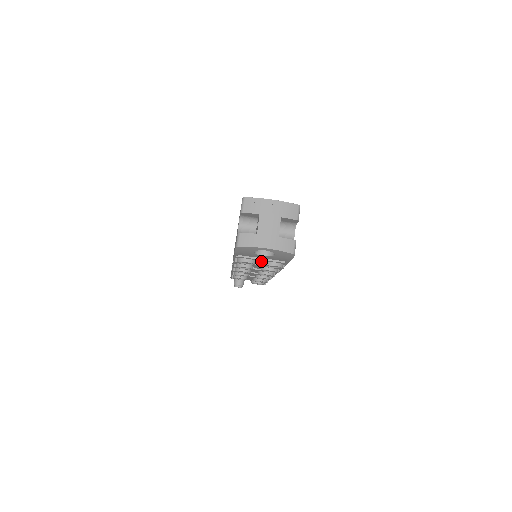
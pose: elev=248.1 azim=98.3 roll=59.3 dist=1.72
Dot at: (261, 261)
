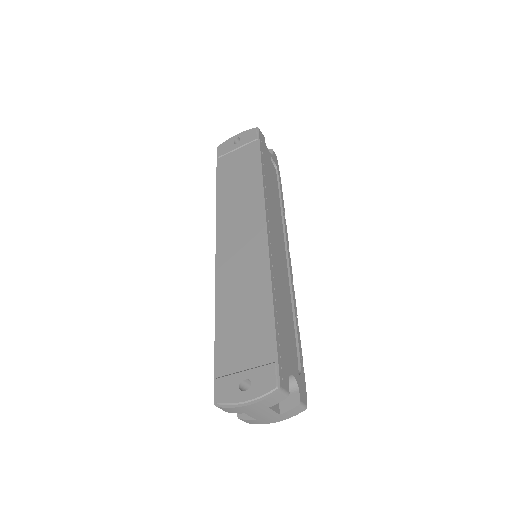
Dot at: occluded
